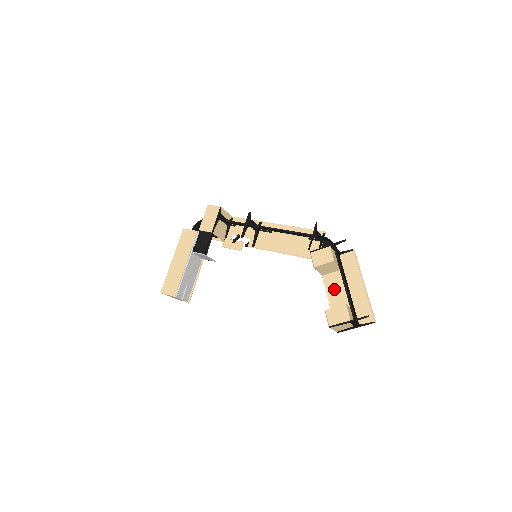
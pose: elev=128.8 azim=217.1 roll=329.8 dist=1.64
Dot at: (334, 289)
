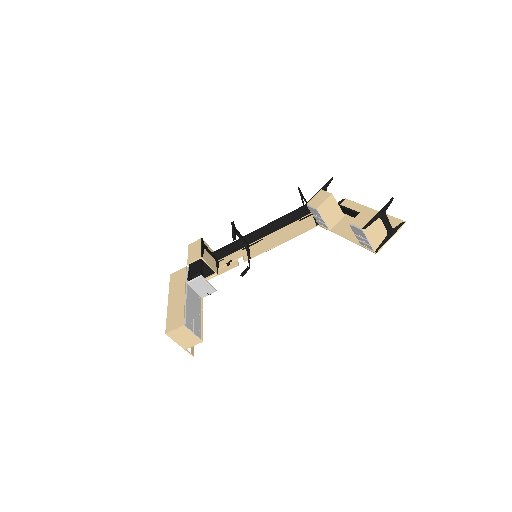
Dot at: (348, 231)
